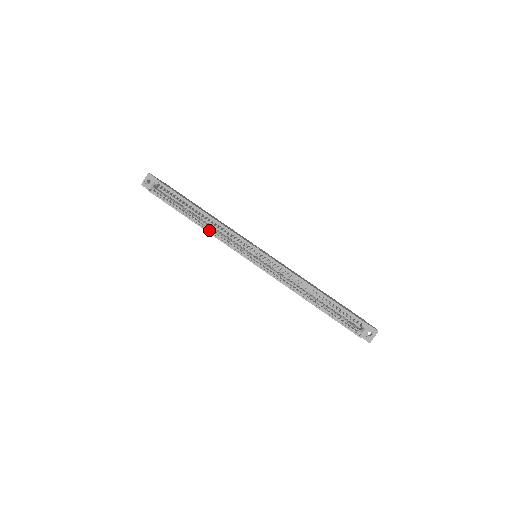
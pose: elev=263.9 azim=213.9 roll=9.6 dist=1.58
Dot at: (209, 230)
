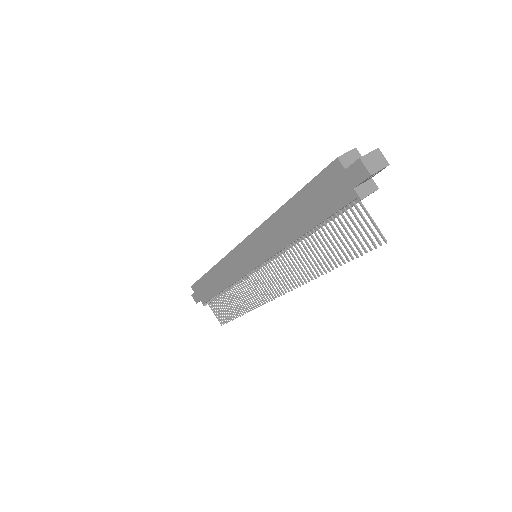
Dot at: (219, 265)
